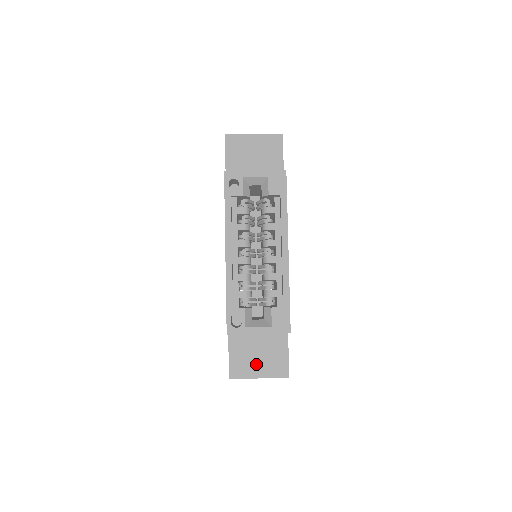
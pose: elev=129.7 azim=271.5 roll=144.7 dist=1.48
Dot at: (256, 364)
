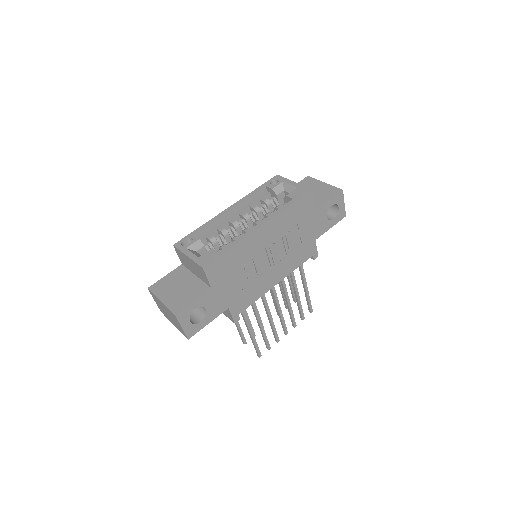
Dot at: (170, 292)
